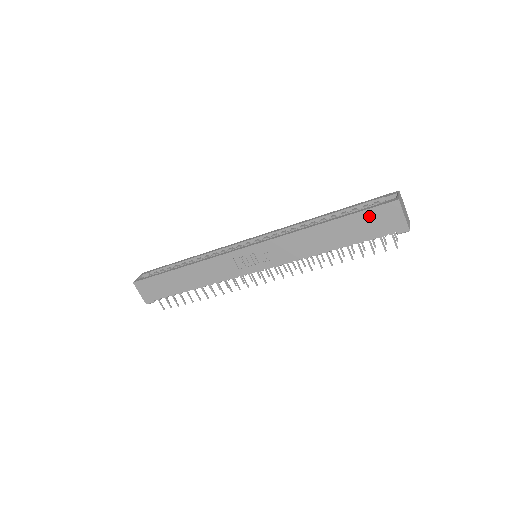
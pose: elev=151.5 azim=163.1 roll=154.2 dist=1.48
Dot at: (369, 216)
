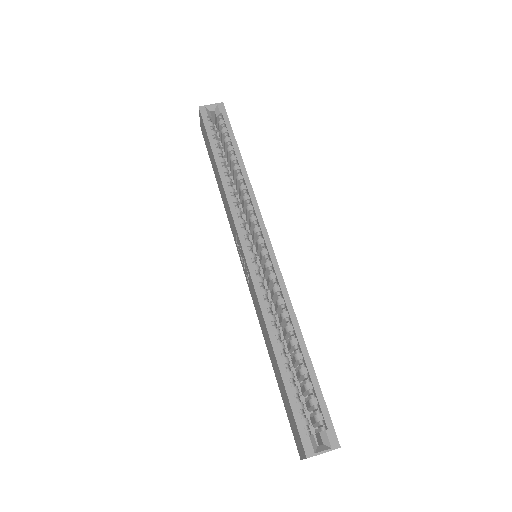
Dot at: (292, 414)
